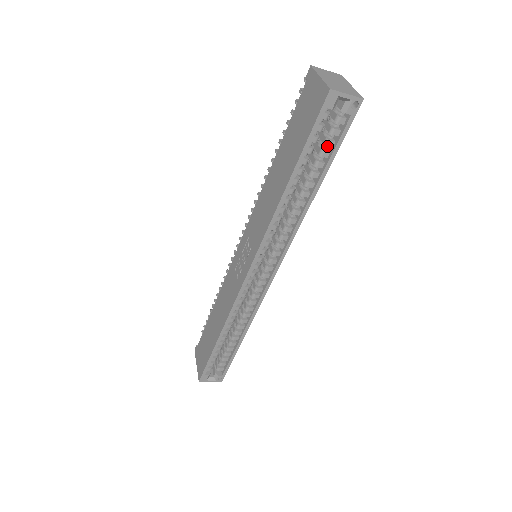
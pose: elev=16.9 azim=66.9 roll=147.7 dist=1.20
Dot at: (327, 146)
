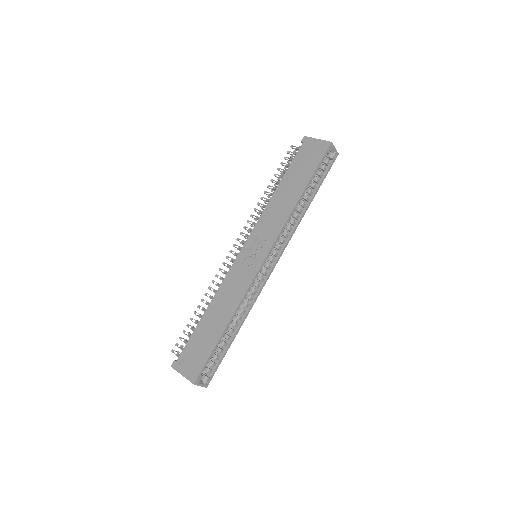
Dot at: (318, 177)
